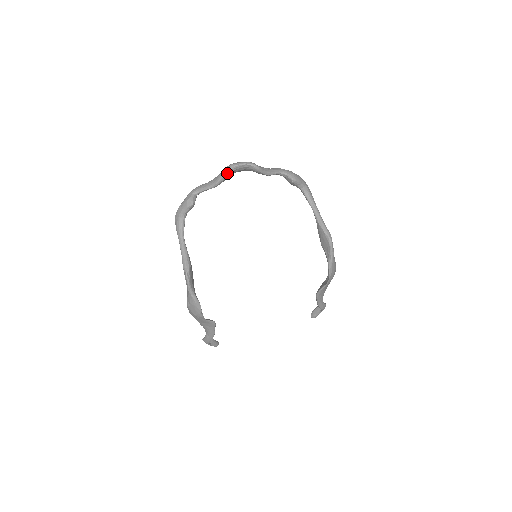
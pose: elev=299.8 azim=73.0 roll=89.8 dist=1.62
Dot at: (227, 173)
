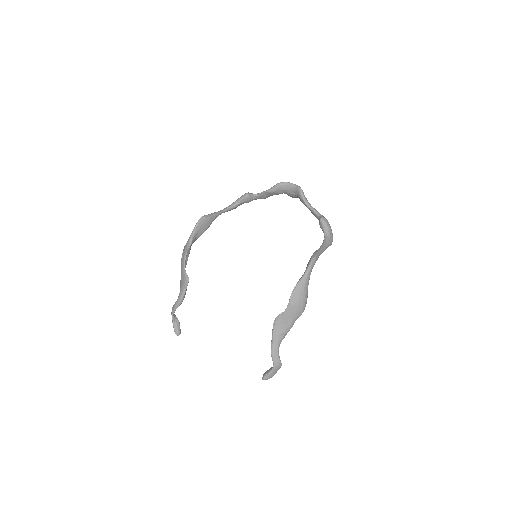
Dot at: (280, 183)
